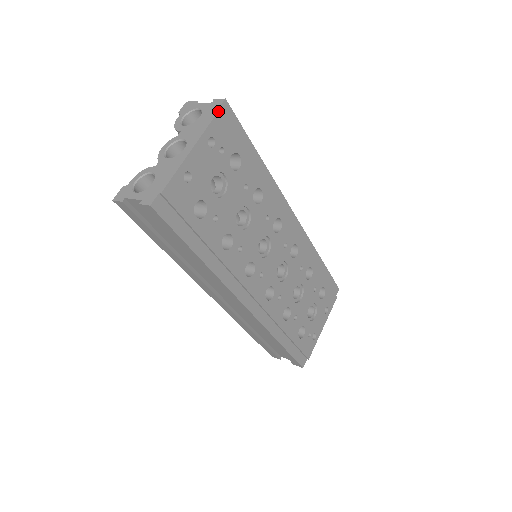
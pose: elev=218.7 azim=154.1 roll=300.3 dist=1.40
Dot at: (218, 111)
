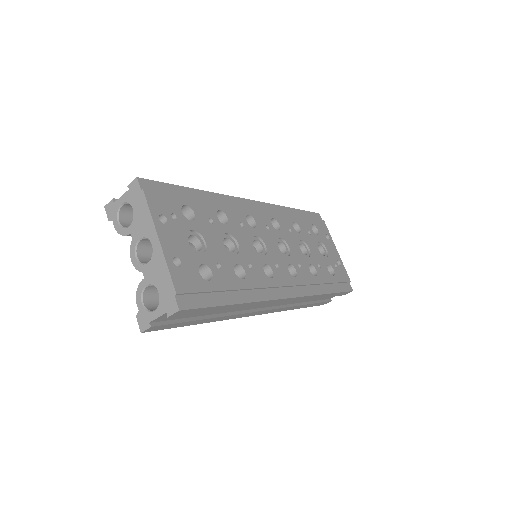
Dot at: (143, 192)
